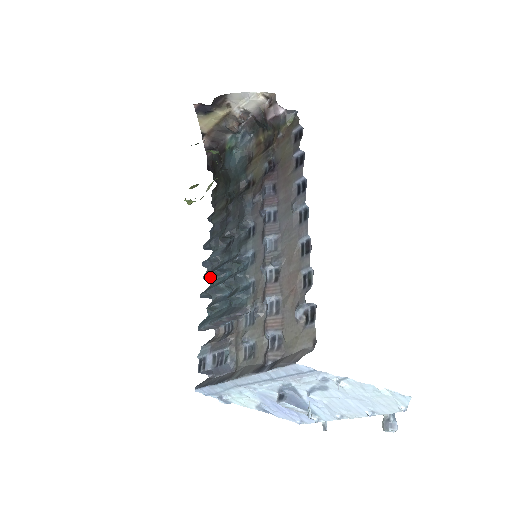
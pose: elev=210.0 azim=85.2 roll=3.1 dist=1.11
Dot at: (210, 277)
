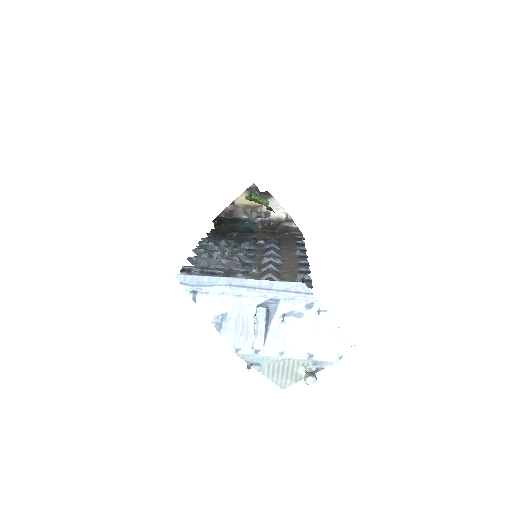
Dot at: occluded
